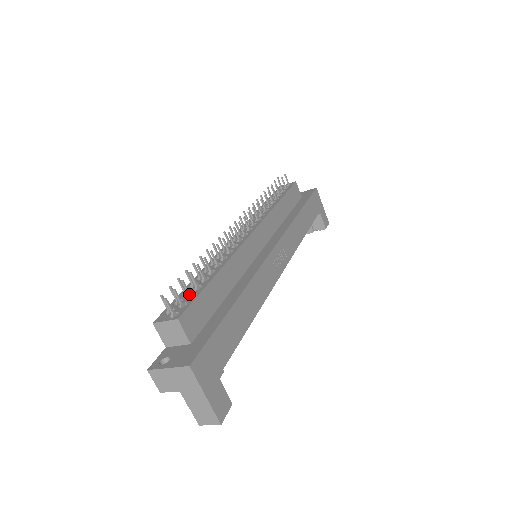
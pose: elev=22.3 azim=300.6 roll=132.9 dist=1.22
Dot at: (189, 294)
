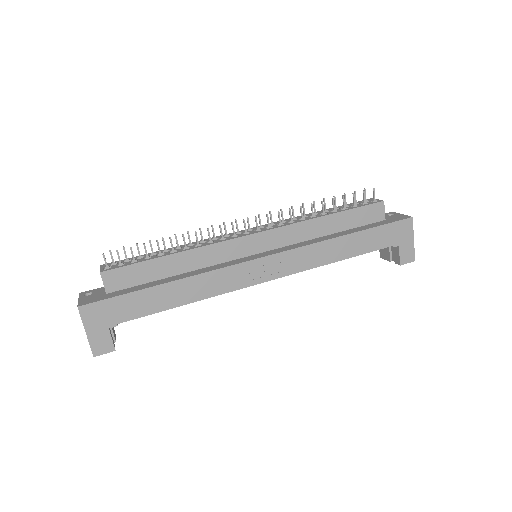
Dot at: (133, 259)
